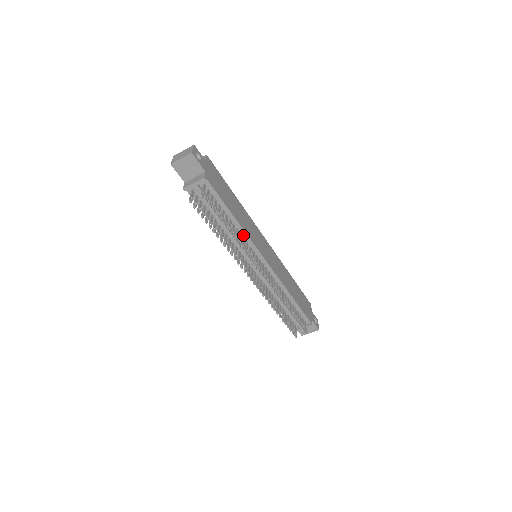
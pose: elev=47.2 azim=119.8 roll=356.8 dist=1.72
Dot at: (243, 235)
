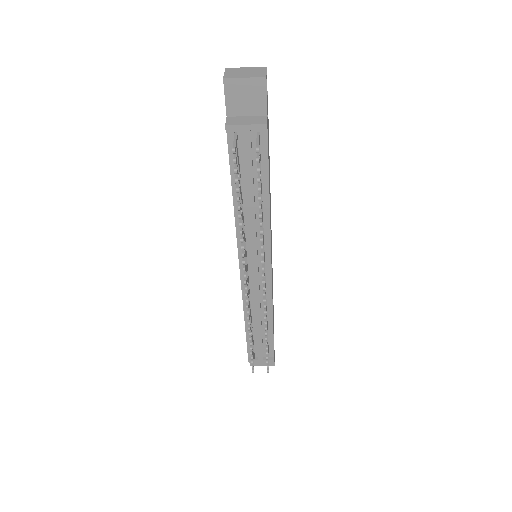
Dot at: (265, 226)
